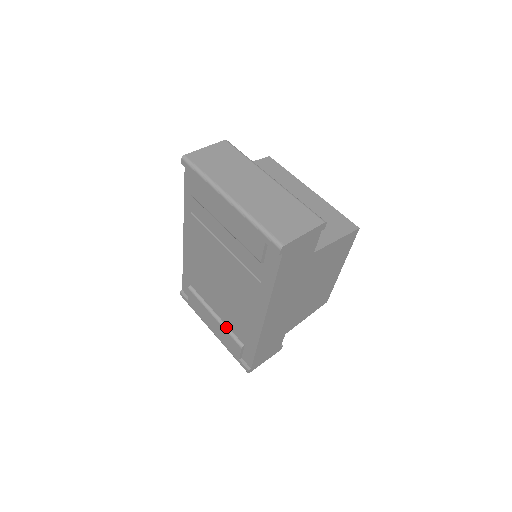
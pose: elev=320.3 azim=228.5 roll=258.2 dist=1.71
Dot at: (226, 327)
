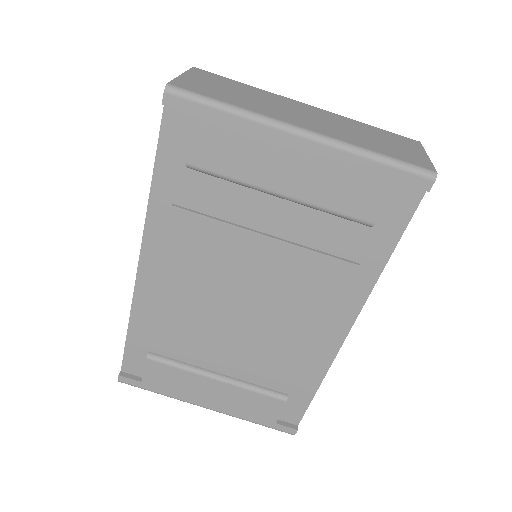
Dot at: (246, 384)
